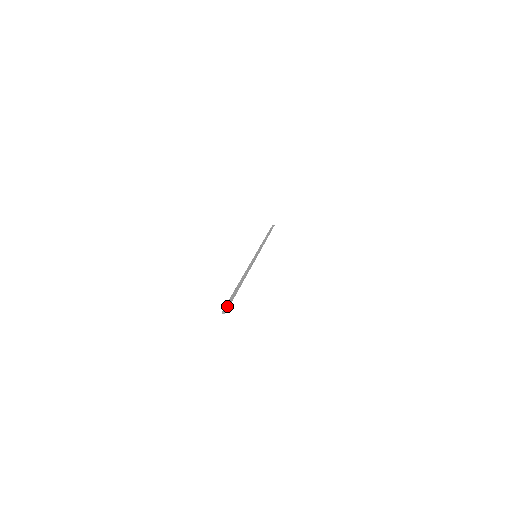
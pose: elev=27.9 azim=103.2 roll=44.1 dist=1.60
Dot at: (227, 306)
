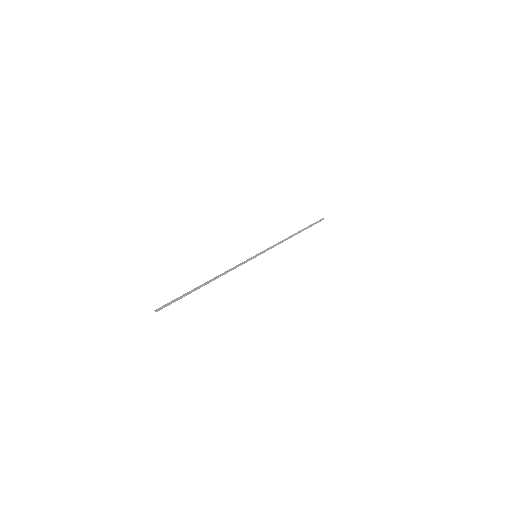
Dot at: (163, 306)
